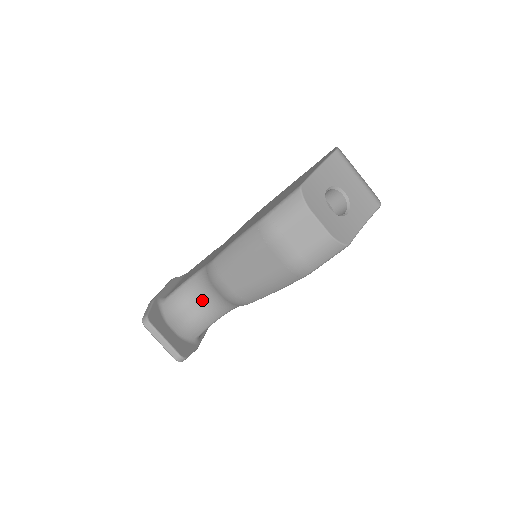
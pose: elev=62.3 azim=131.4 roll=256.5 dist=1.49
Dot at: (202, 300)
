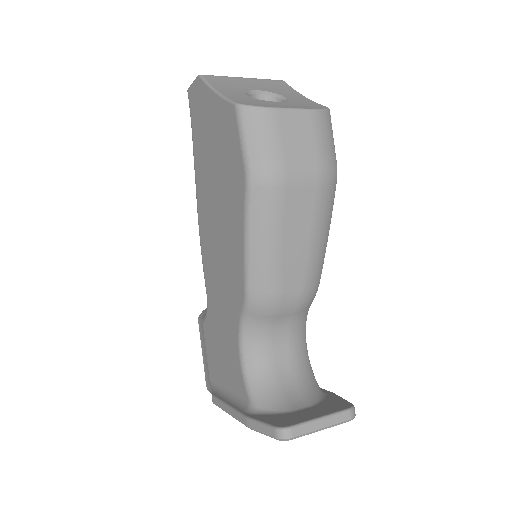
Dot at: (279, 351)
